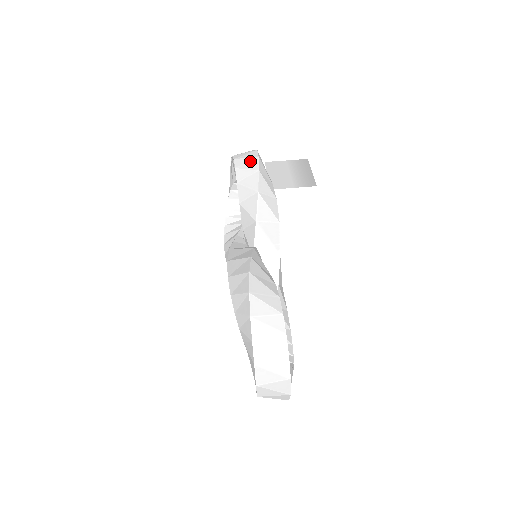
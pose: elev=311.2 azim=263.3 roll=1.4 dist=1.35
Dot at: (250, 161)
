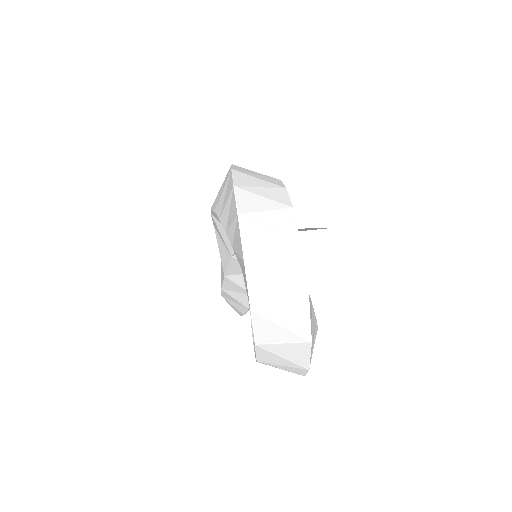
Dot at: occluded
